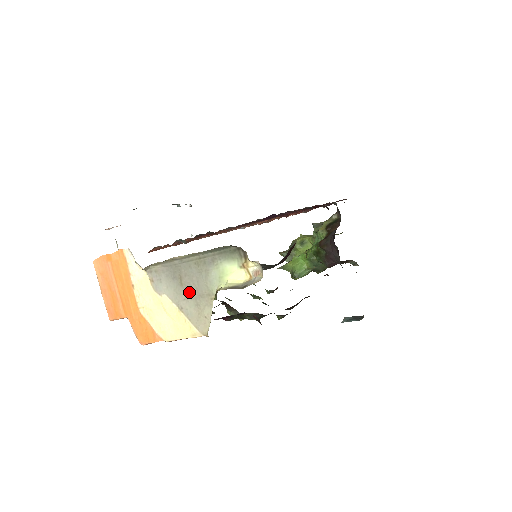
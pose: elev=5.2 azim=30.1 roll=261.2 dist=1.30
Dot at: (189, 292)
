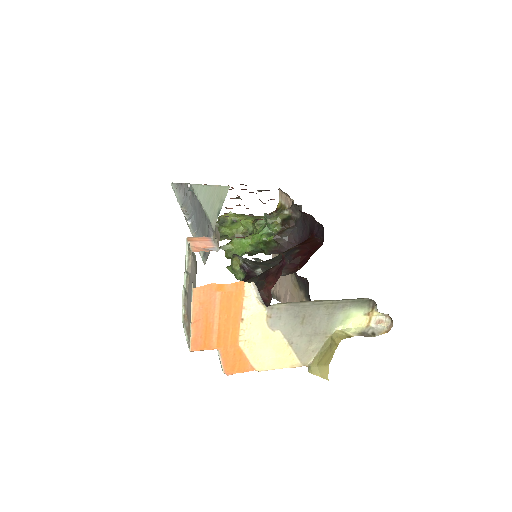
Dot at: (307, 330)
